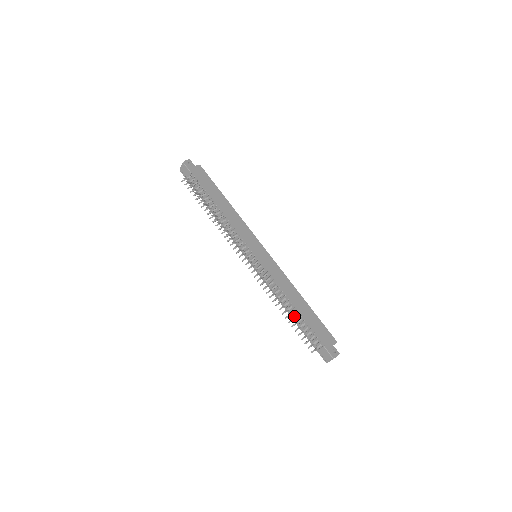
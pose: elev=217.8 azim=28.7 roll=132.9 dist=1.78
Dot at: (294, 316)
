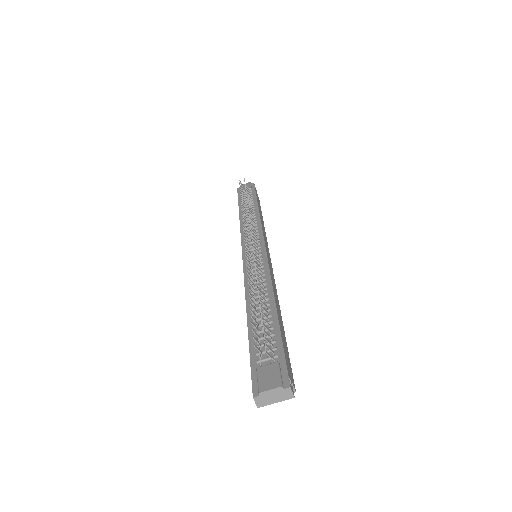
Dot at: occluded
